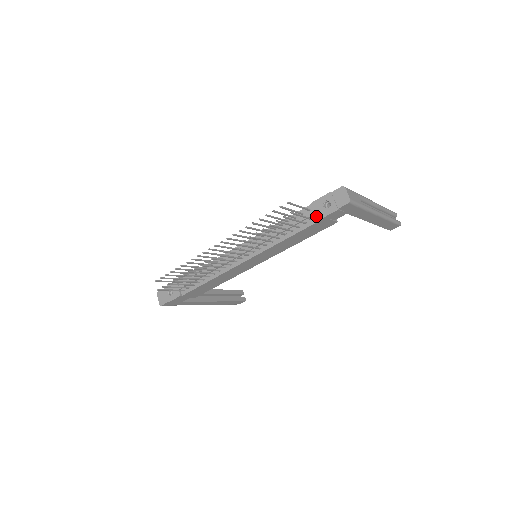
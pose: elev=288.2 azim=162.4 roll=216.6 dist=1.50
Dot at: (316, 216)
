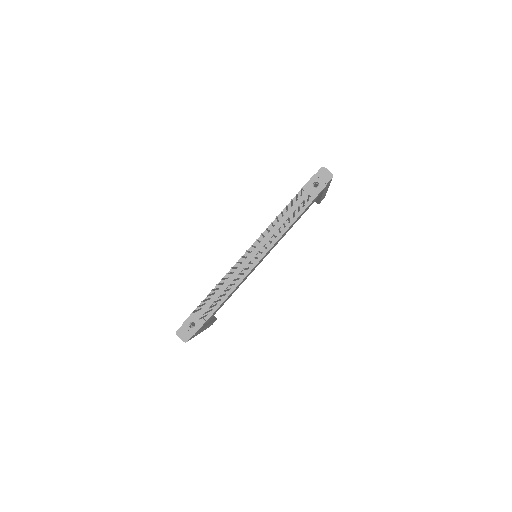
Dot at: (311, 196)
